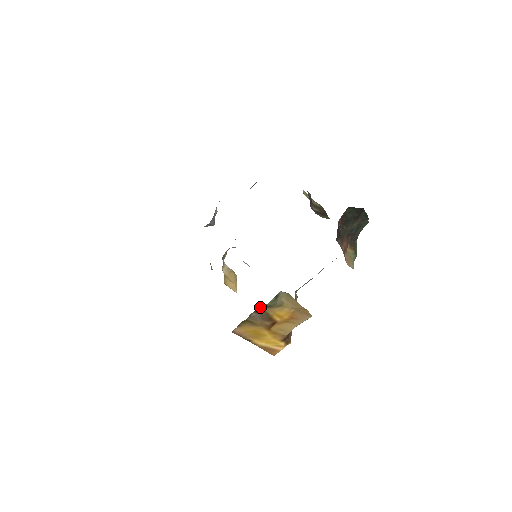
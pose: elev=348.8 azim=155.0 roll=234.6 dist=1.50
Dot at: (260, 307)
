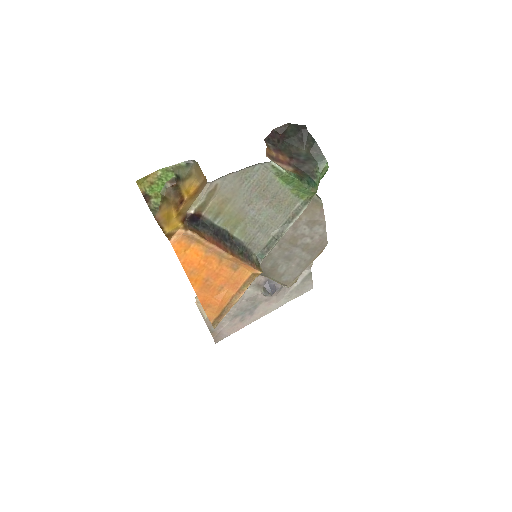
Dot at: (177, 182)
